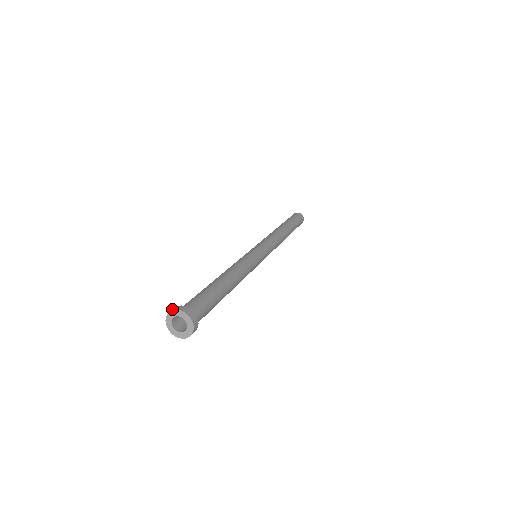
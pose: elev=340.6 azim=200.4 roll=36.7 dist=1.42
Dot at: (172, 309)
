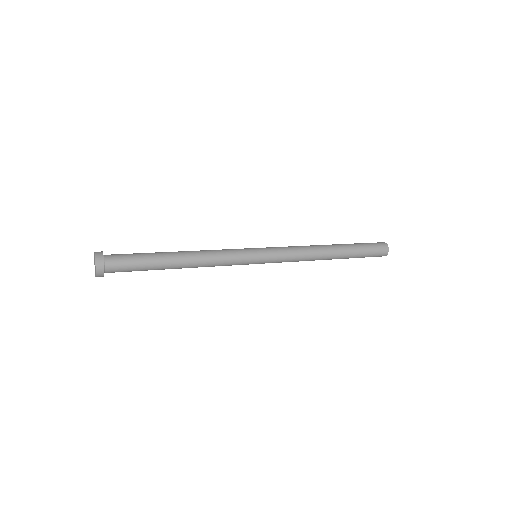
Dot at: occluded
